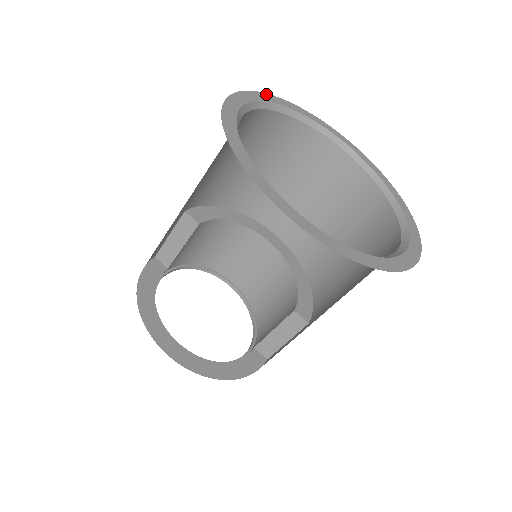
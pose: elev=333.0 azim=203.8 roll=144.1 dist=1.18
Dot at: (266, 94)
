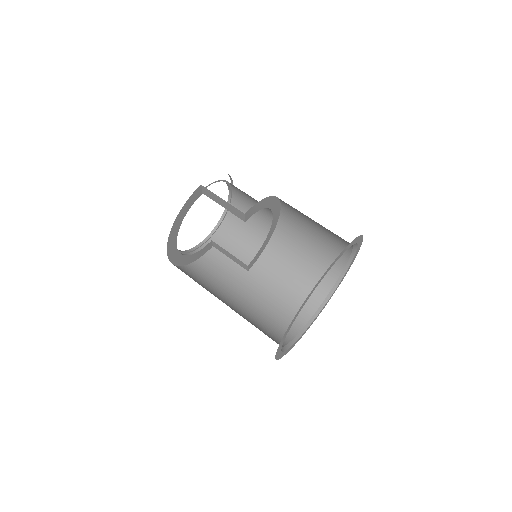
Dot at: (349, 244)
